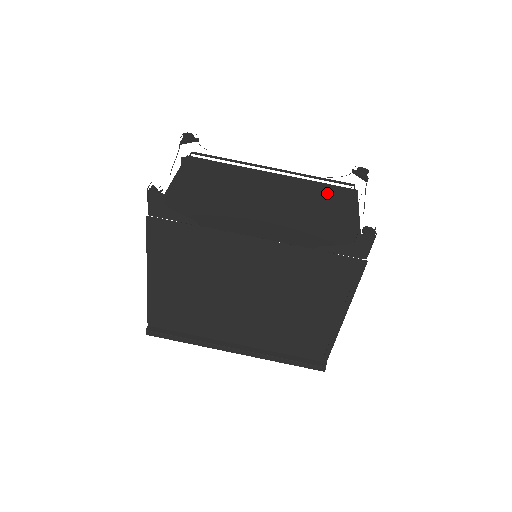
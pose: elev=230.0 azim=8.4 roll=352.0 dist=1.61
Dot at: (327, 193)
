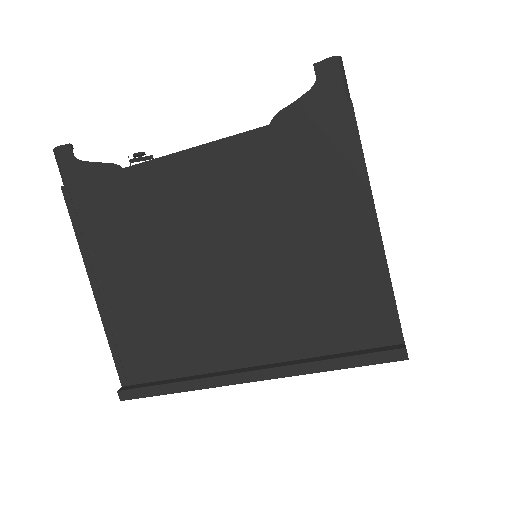
Dot at: occluded
